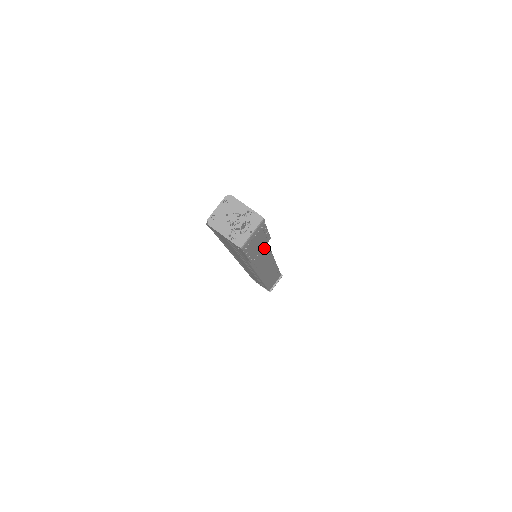
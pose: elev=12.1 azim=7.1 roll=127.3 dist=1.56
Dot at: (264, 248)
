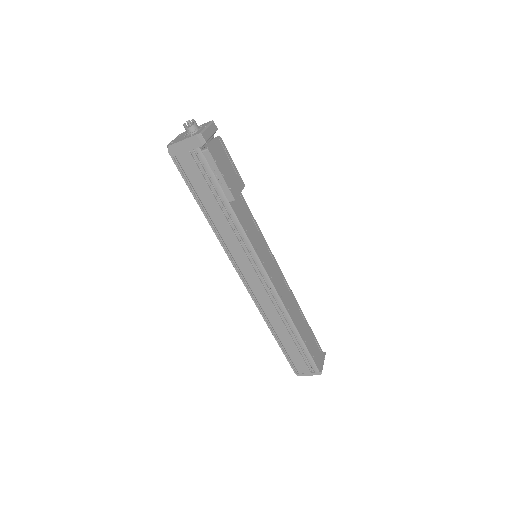
Dot at: (252, 221)
